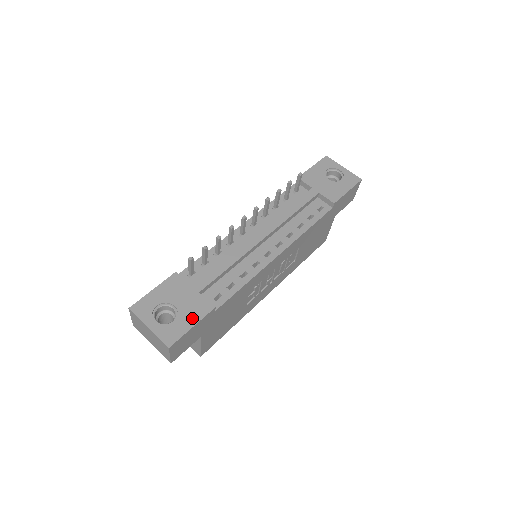
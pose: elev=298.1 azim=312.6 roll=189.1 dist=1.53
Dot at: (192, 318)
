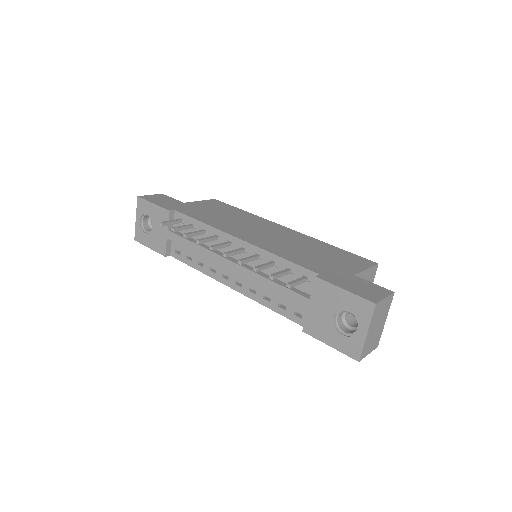
Dot at: (152, 244)
